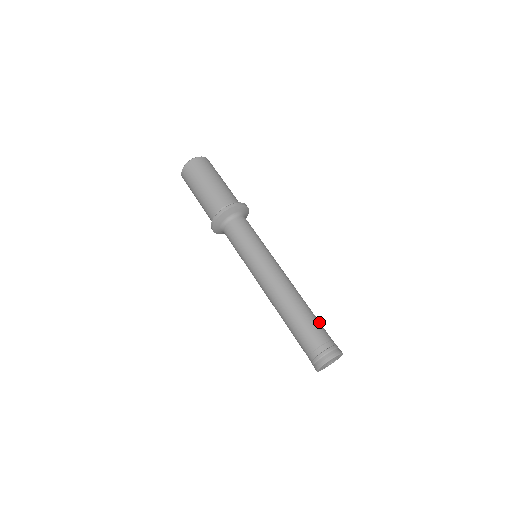
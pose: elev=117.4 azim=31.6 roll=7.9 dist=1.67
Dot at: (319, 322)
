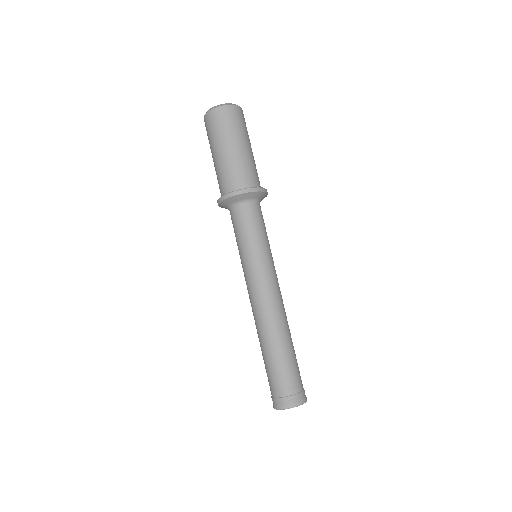
Dot at: occluded
